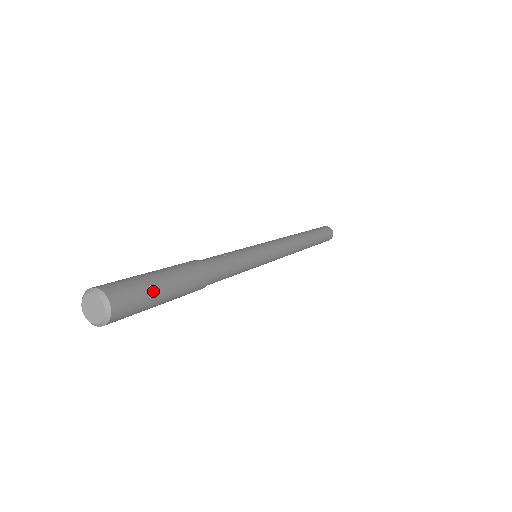
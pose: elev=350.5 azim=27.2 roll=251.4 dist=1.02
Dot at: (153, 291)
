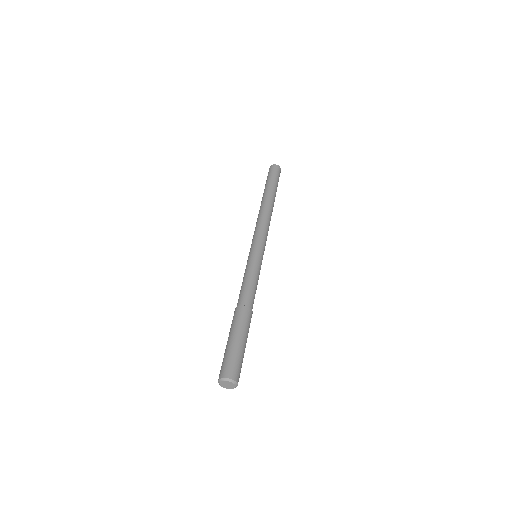
Dot at: occluded
